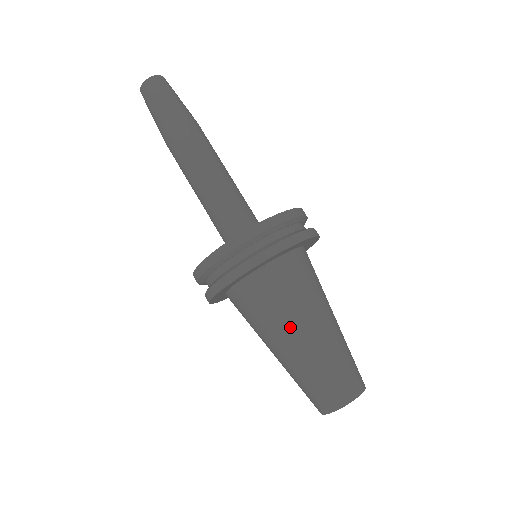
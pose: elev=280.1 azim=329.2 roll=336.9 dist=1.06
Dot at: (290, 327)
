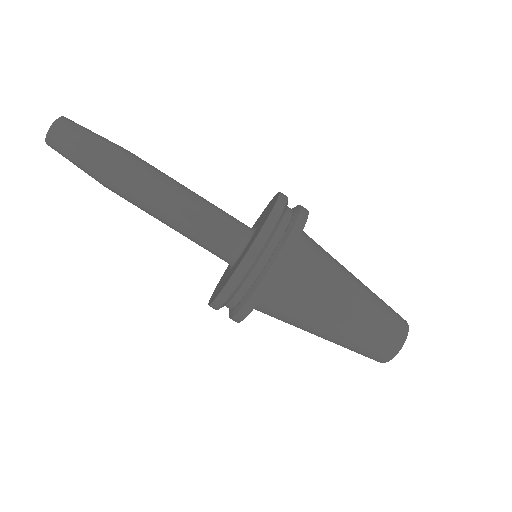
Dot at: (309, 328)
